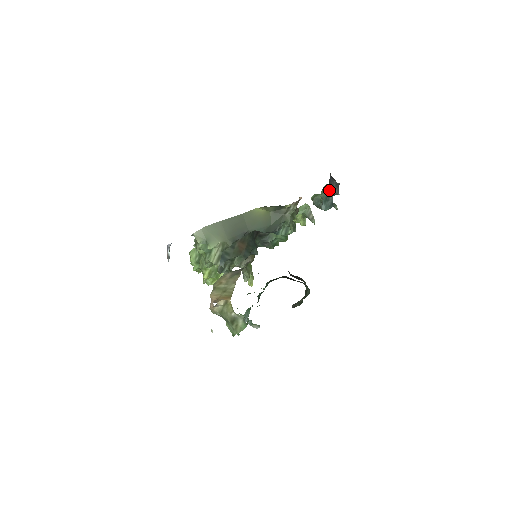
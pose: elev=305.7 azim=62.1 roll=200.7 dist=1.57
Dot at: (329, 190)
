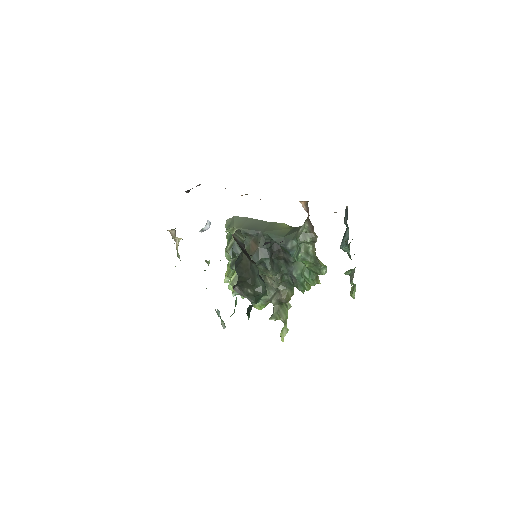
Dot at: occluded
